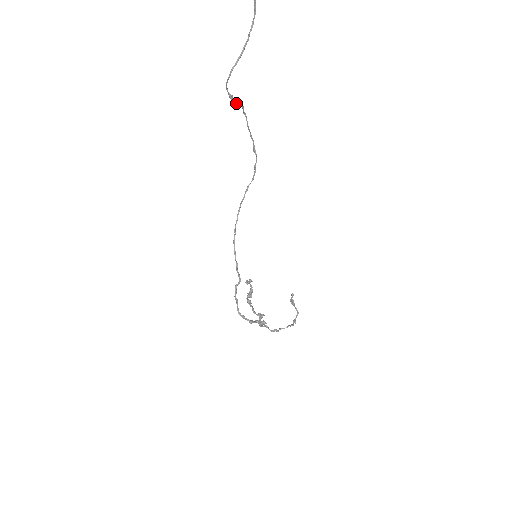
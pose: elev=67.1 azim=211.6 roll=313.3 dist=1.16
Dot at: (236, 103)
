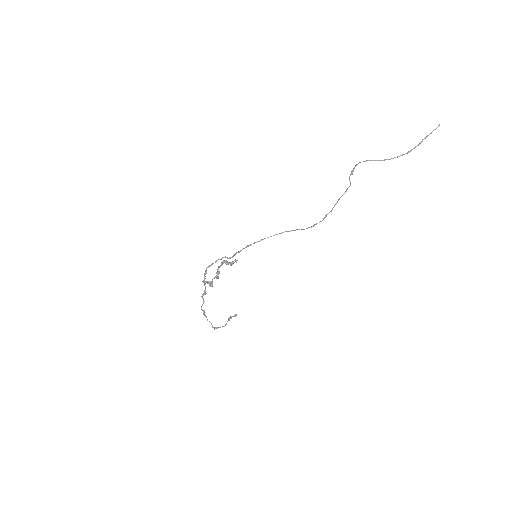
Dot at: occluded
